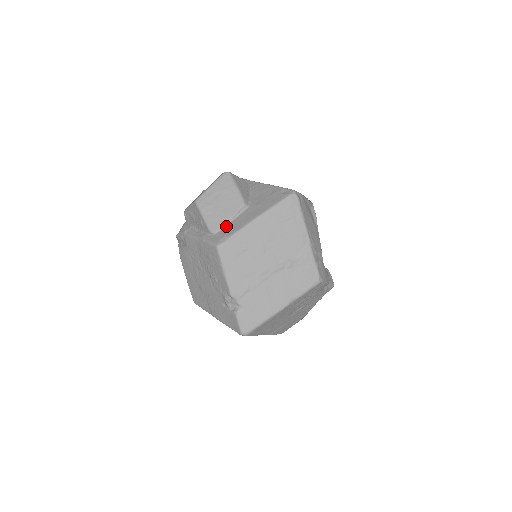
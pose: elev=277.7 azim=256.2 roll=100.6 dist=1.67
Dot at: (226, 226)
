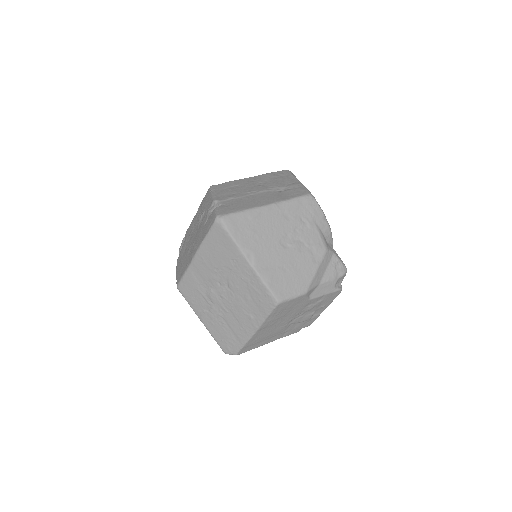
Dot at: occluded
